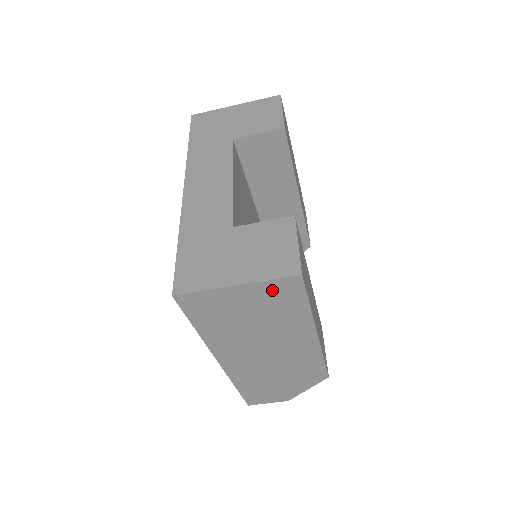
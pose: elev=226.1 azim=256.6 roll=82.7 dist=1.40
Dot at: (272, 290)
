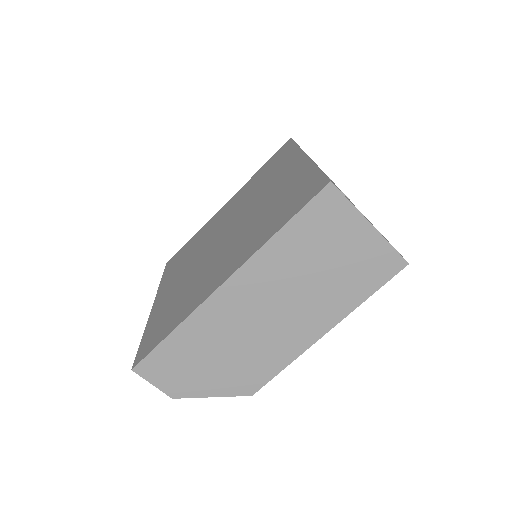
Dot at: (378, 255)
